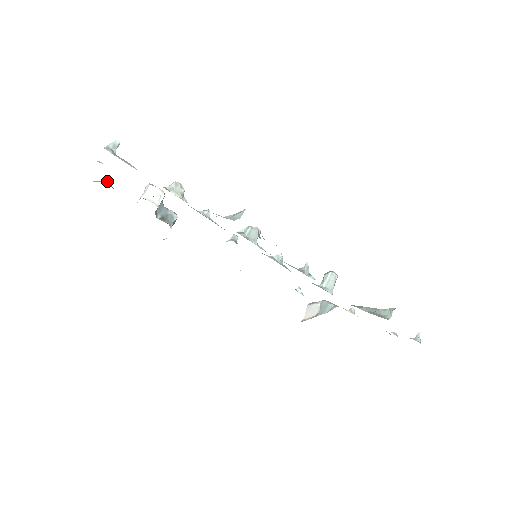
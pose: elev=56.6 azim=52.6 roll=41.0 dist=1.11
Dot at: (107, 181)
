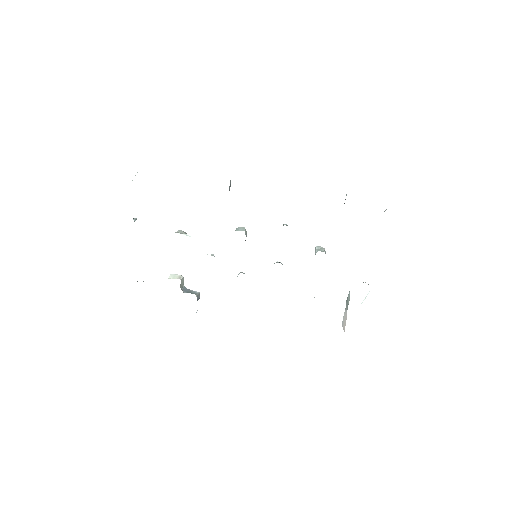
Dot at: occluded
